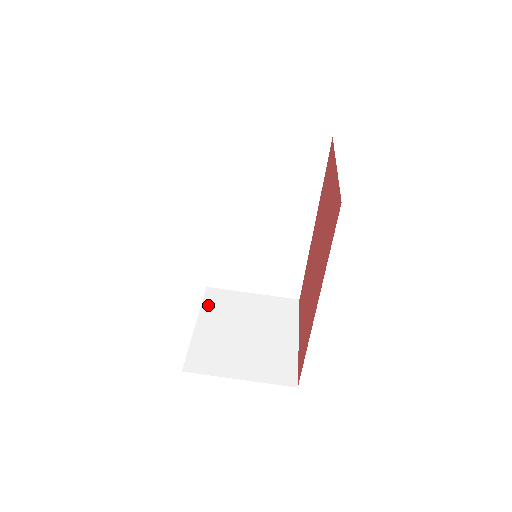
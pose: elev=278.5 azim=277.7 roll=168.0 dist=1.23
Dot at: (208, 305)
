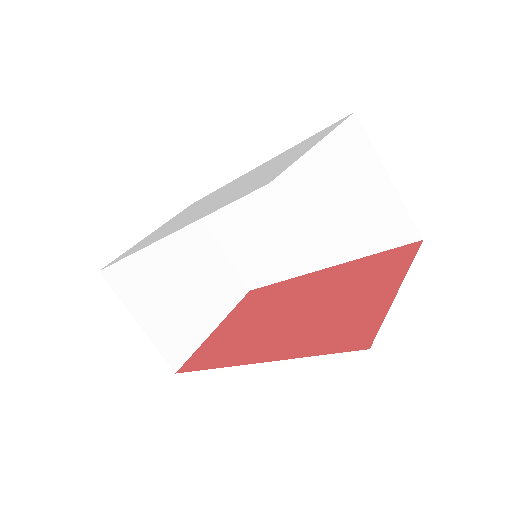
Dot at: occluded
